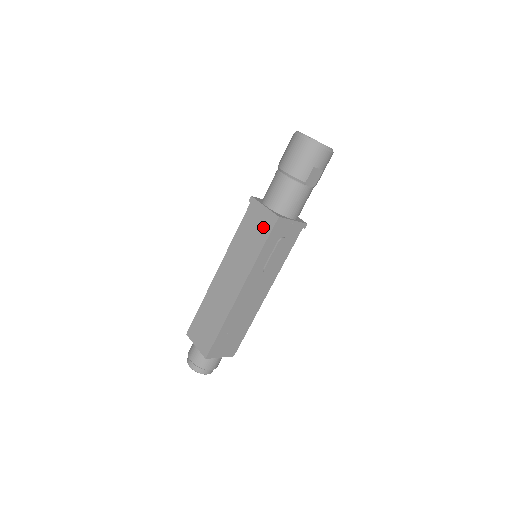
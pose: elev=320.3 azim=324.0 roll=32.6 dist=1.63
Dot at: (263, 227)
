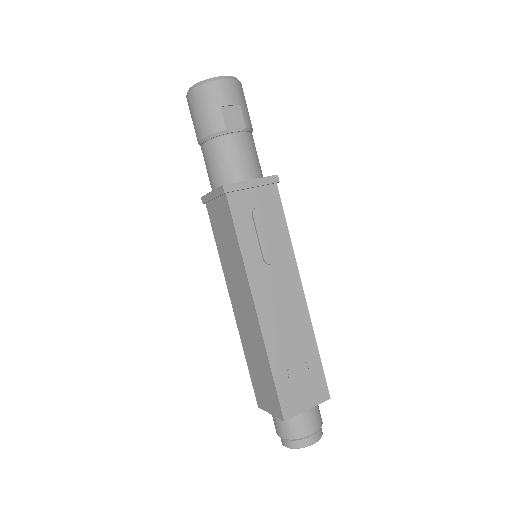
Dot at: (224, 213)
